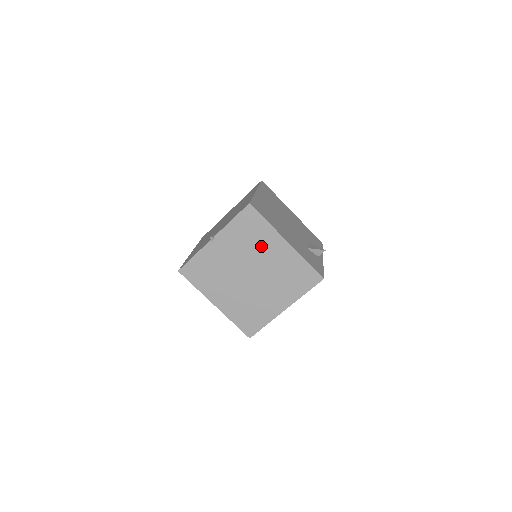
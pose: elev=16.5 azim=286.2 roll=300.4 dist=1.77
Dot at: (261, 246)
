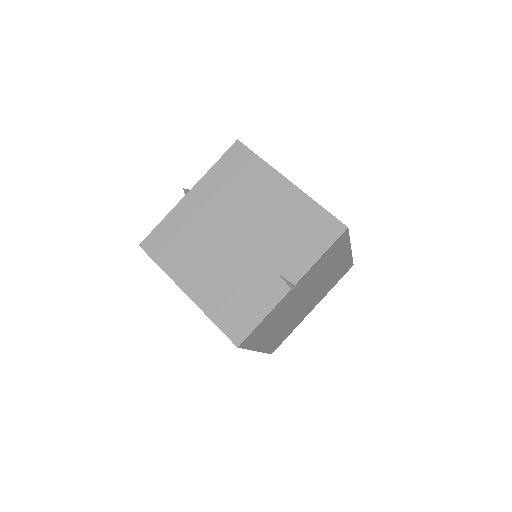
Dot at: (330, 266)
